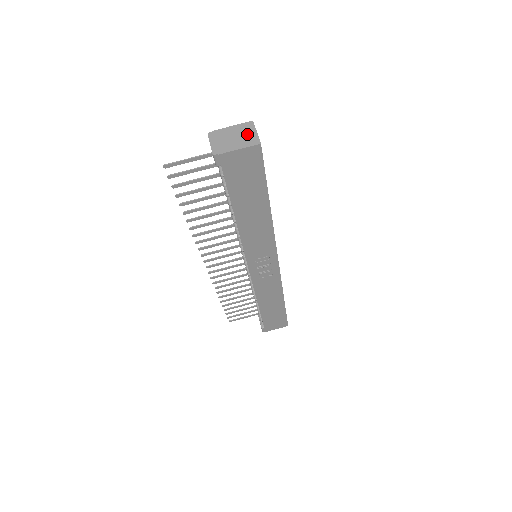
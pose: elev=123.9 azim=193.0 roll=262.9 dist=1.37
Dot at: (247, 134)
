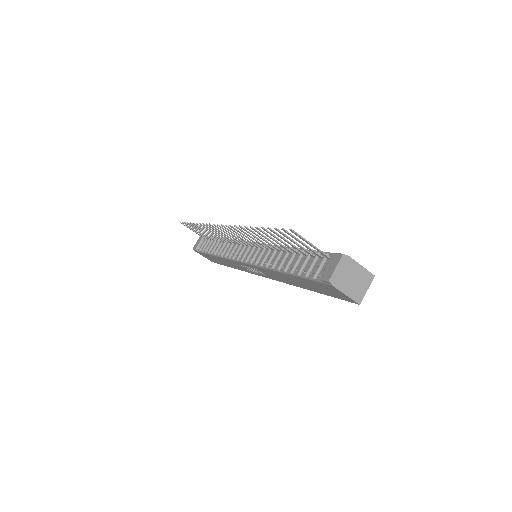
Dot at: (361, 286)
